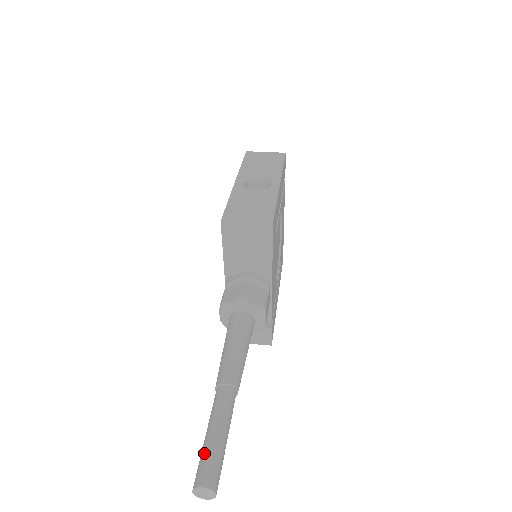
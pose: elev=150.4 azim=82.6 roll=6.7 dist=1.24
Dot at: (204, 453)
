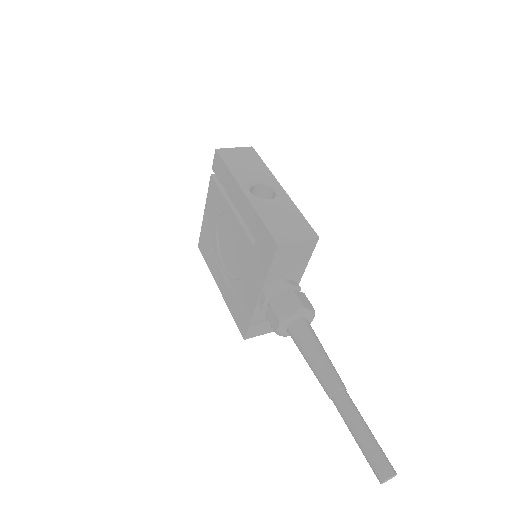
Dot at: (372, 451)
